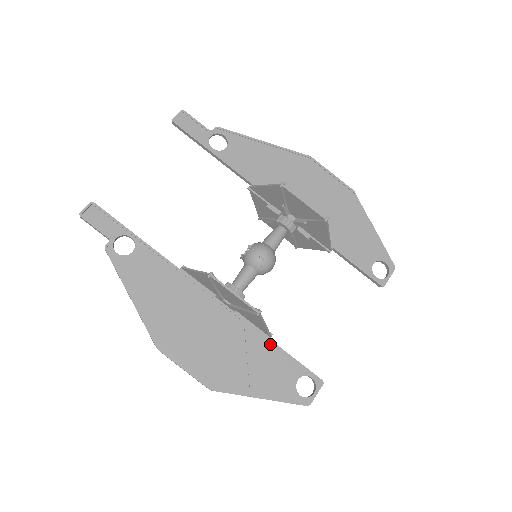
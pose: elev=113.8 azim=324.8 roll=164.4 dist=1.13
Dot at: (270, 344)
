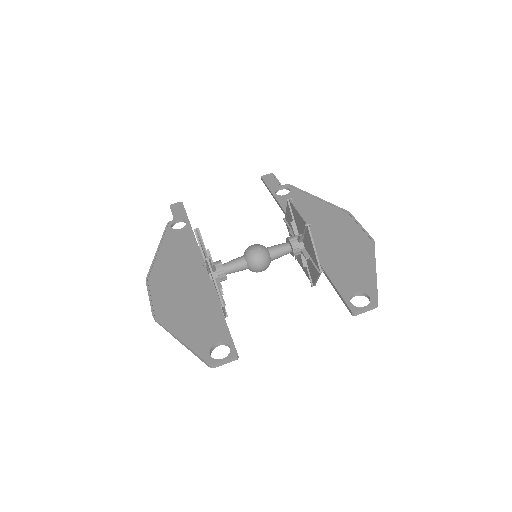
Dot at: (218, 309)
